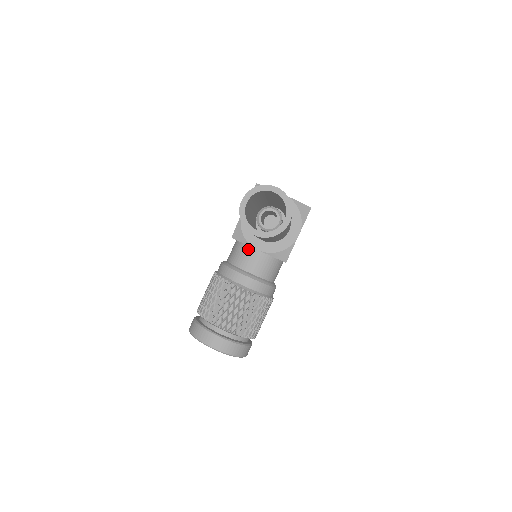
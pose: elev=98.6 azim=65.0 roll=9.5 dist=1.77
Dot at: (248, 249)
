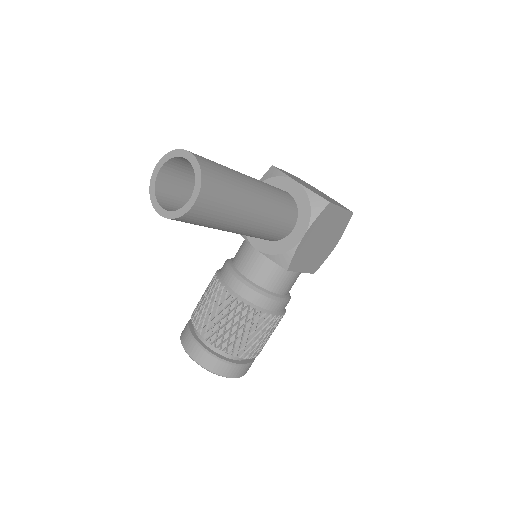
Dot at: (248, 246)
